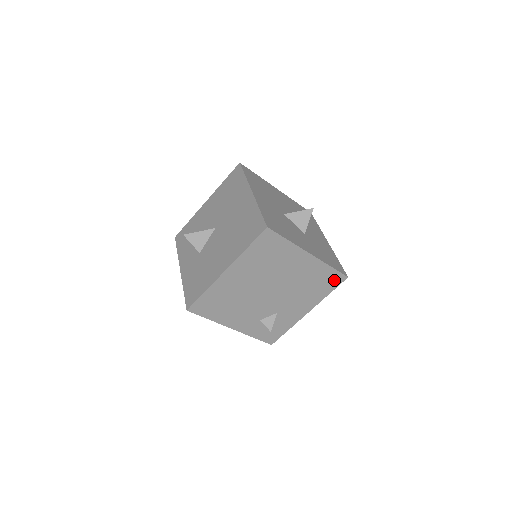
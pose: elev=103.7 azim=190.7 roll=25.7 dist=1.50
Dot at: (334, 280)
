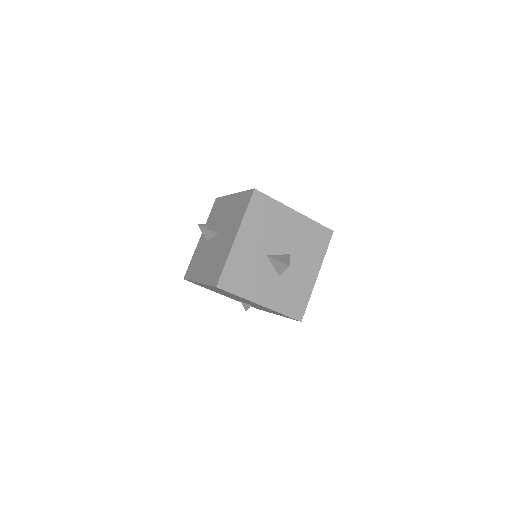
Dot at: occluded
